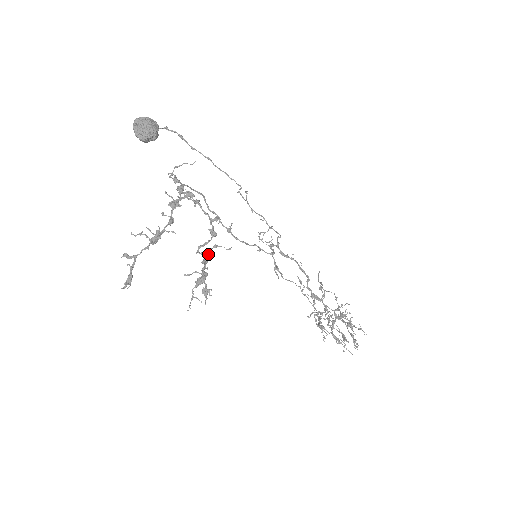
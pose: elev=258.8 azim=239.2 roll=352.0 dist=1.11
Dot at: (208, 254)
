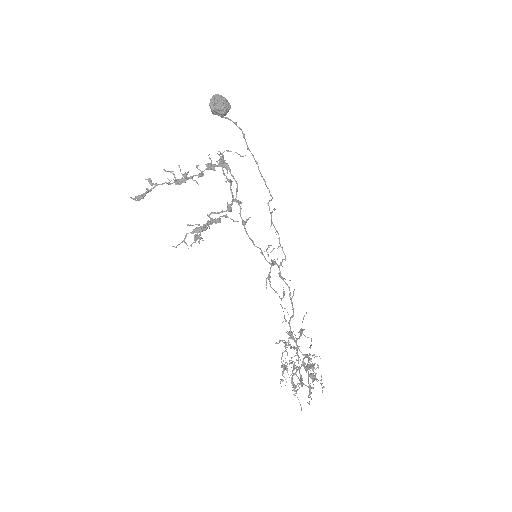
Dot at: (216, 219)
